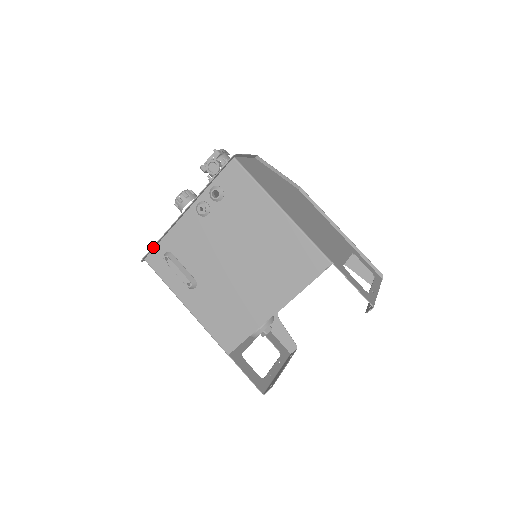
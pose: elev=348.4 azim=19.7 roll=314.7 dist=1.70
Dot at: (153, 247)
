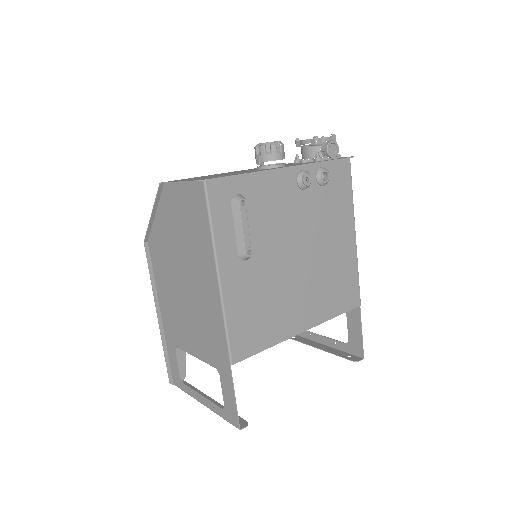
Dot at: (231, 175)
